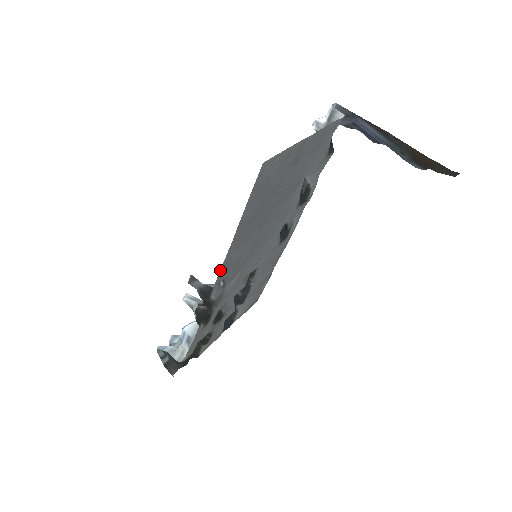
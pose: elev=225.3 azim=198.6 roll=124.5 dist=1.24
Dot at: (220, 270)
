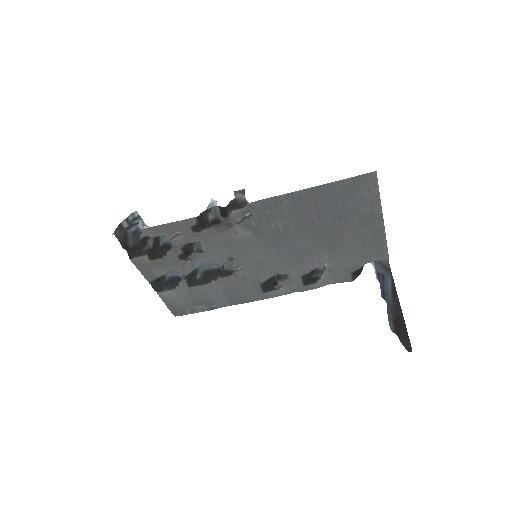
Dot at: (269, 198)
